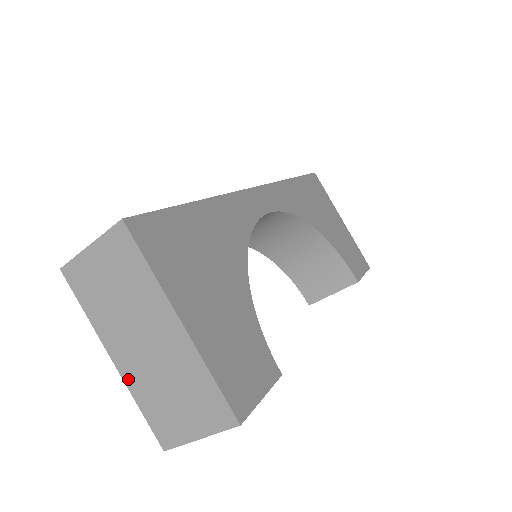
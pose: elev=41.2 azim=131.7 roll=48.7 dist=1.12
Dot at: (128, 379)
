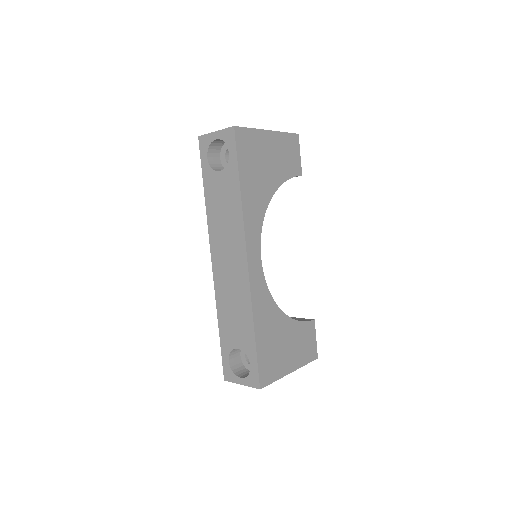
Dot at: occluded
